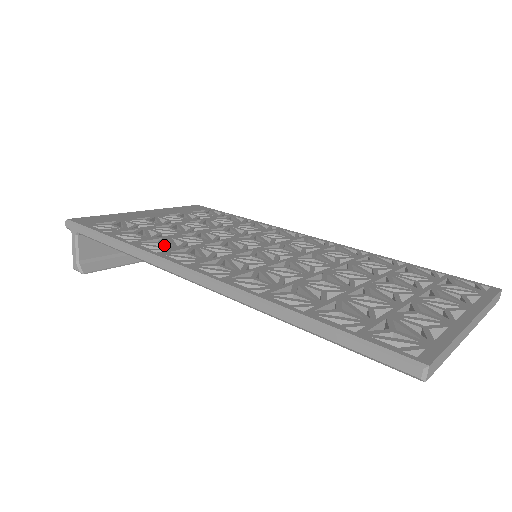
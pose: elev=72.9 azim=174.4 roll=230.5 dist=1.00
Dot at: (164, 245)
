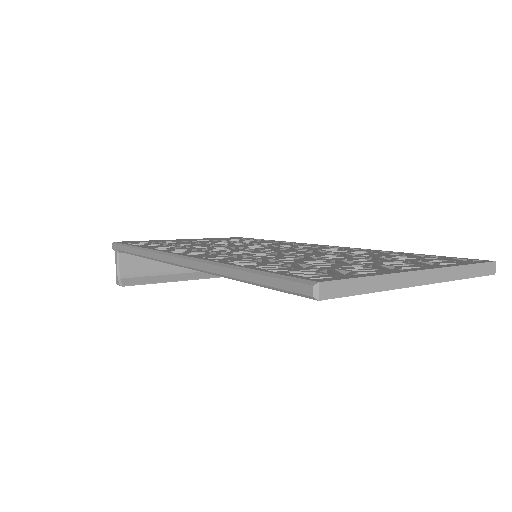
Dot at: (173, 248)
